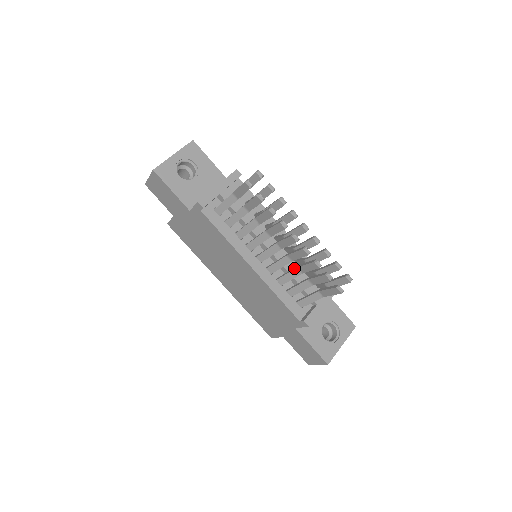
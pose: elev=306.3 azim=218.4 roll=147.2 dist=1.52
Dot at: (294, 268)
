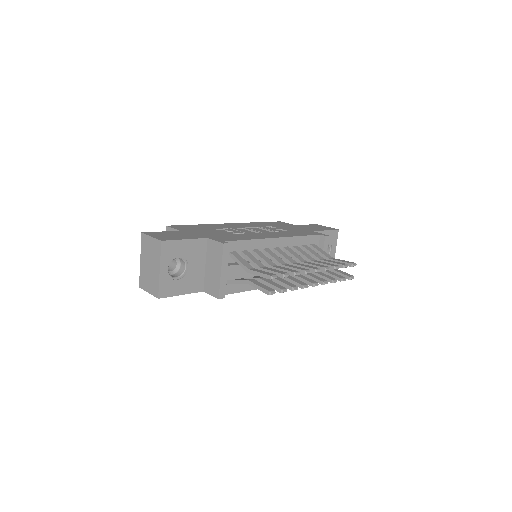
Dot at: occluded
